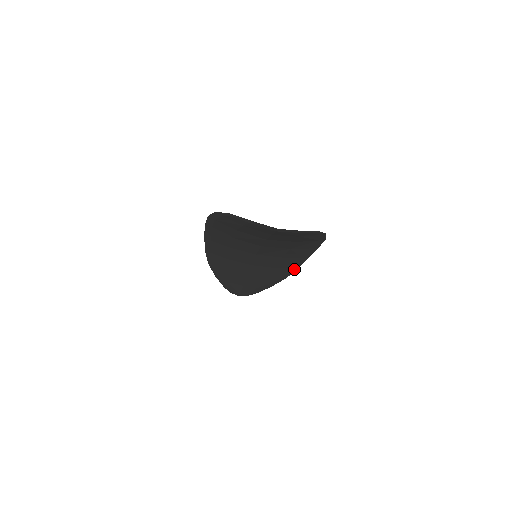
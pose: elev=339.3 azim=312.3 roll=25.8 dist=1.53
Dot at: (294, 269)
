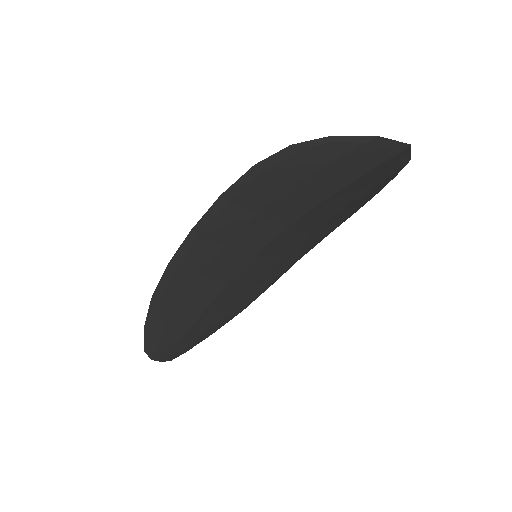
Dot at: (266, 288)
